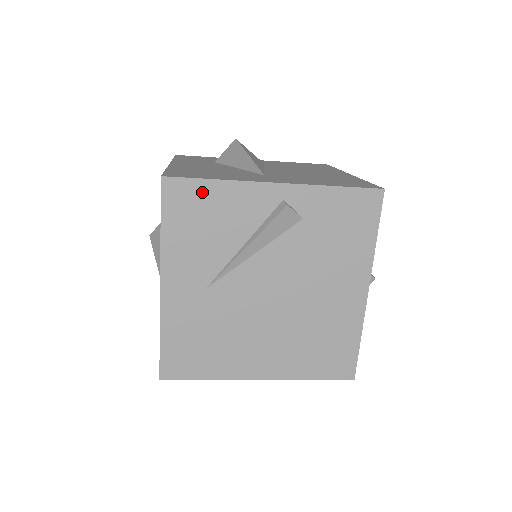
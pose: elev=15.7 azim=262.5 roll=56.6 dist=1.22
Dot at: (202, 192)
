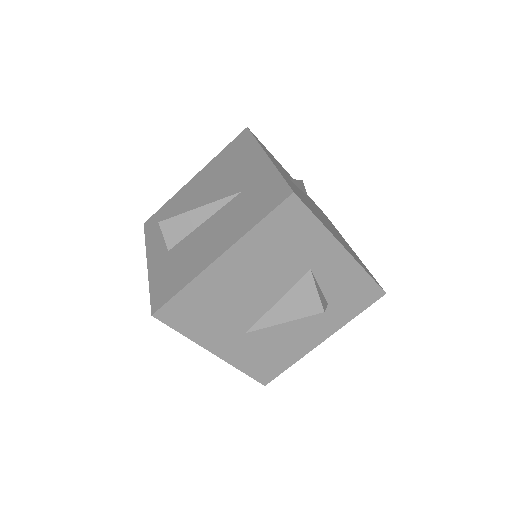
Dot at: occluded
